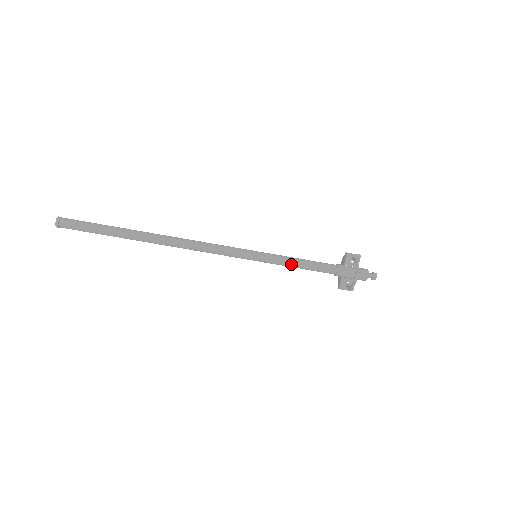
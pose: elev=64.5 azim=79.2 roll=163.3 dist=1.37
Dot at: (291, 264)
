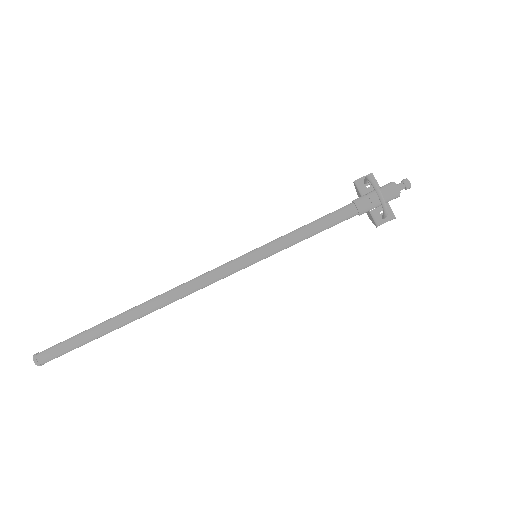
Dot at: (299, 236)
